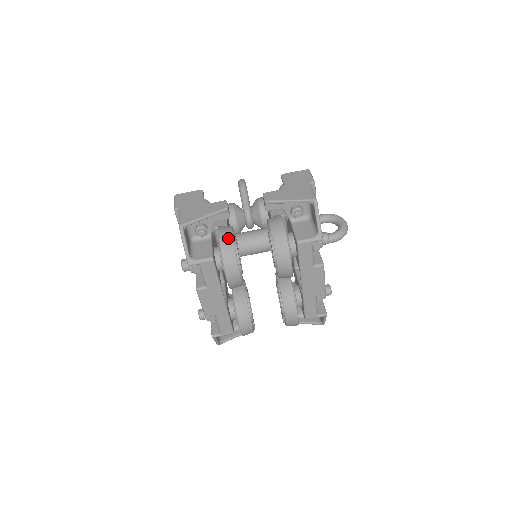
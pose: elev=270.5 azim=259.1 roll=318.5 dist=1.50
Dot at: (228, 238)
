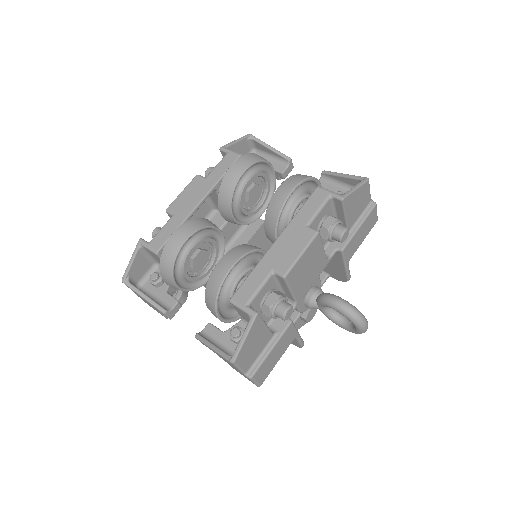
Dot at: occluded
